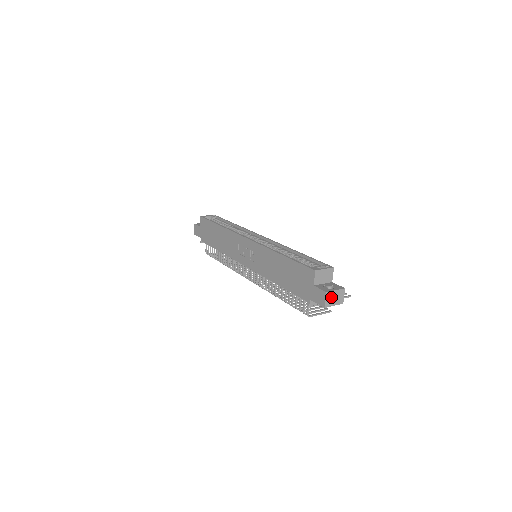
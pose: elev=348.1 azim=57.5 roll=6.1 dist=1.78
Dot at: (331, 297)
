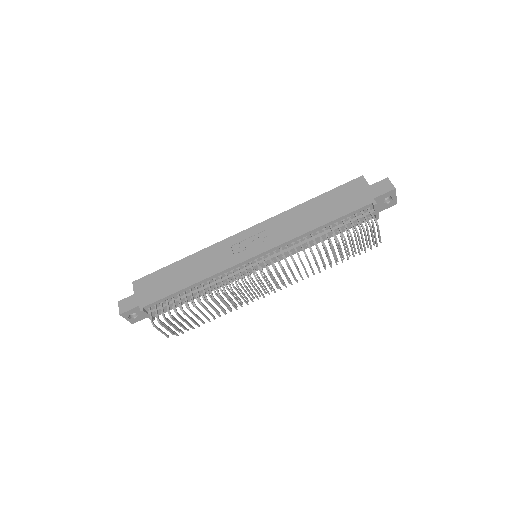
Dot at: occluded
